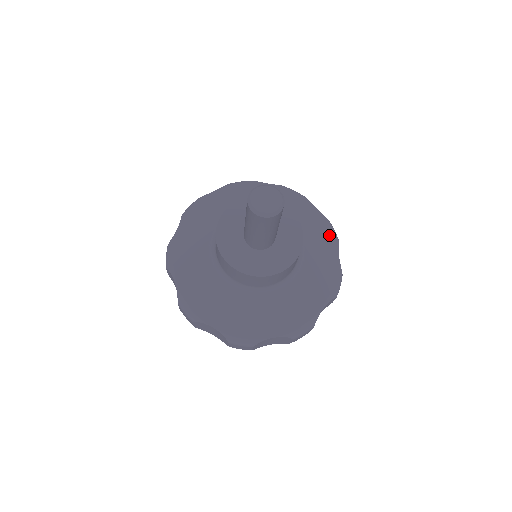
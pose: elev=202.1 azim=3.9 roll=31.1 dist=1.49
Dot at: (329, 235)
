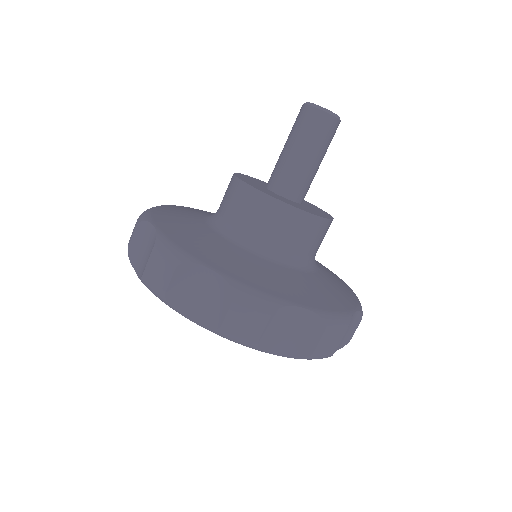
Dot at: occluded
